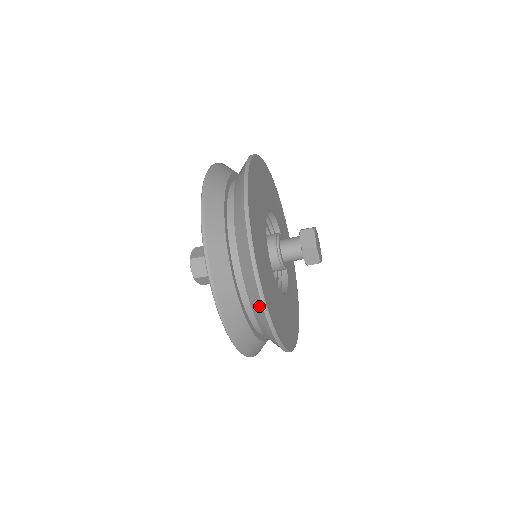
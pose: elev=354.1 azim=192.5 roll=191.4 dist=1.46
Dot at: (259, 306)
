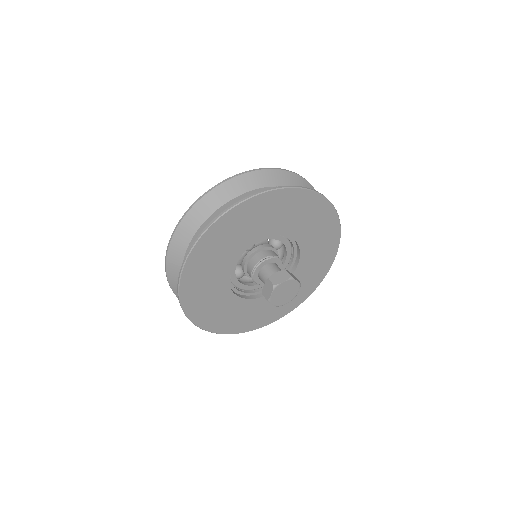
Dot at: occluded
